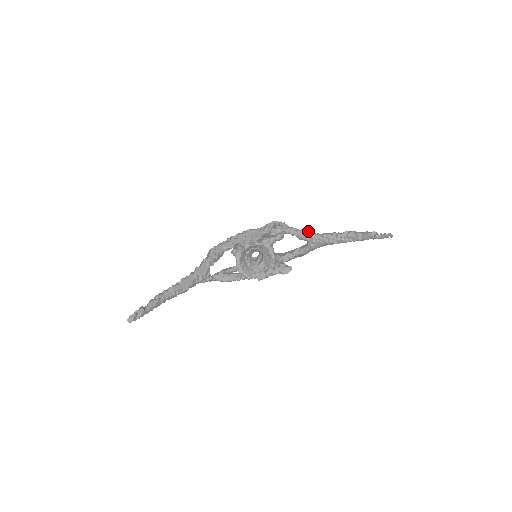
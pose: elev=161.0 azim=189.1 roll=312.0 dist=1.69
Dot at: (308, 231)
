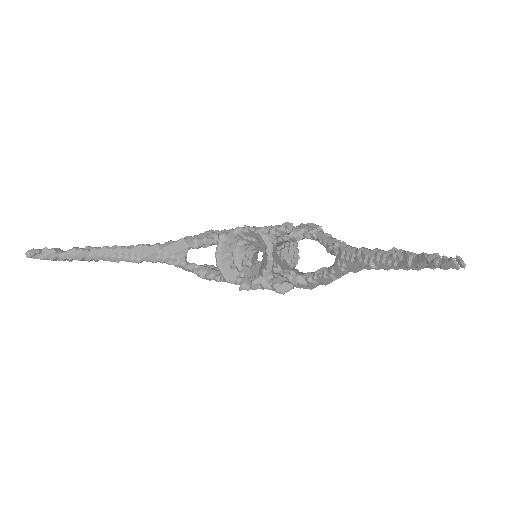
Dot at: occluded
